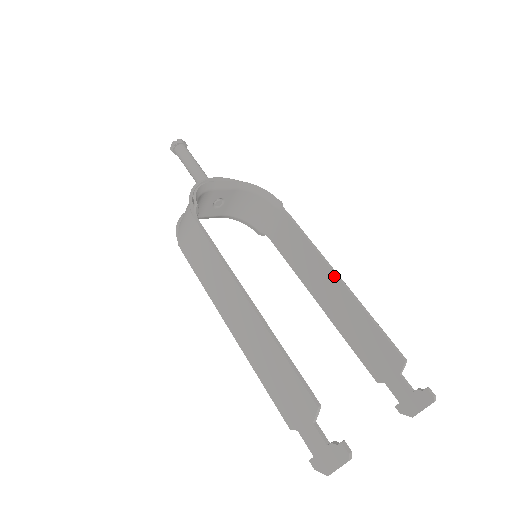
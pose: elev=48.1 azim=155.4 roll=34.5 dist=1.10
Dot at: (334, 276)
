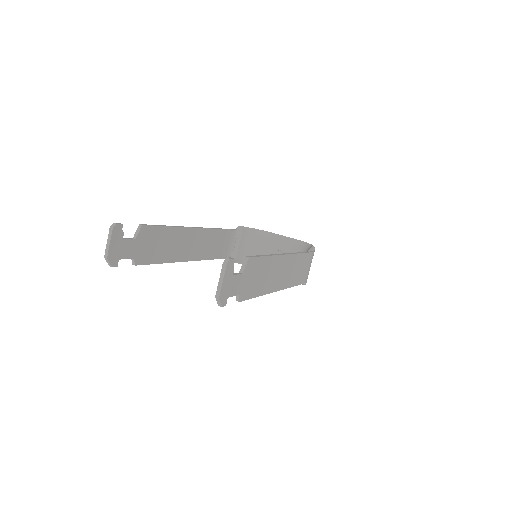
Dot at: occluded
